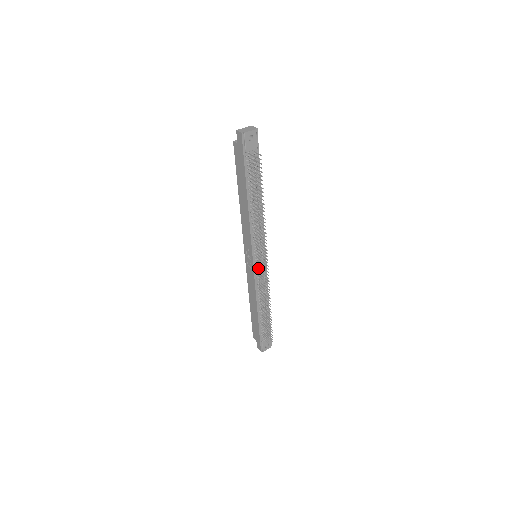
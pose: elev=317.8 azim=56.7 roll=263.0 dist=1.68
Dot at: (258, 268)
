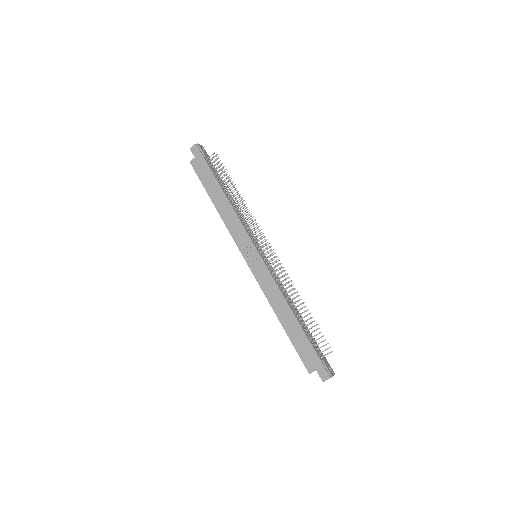
Dot at: (265, 260)
